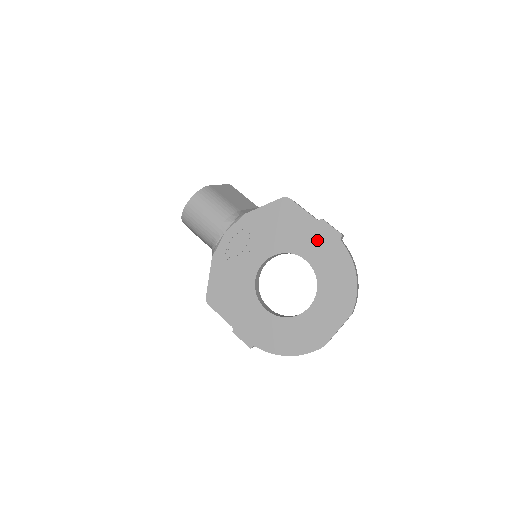
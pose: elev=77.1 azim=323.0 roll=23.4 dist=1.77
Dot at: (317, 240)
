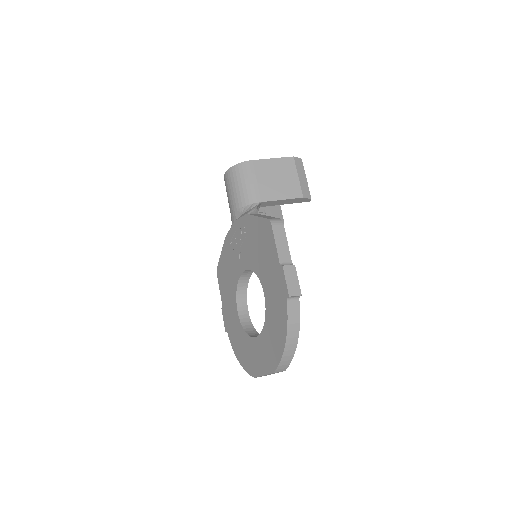
Dot at: (274, 284)
